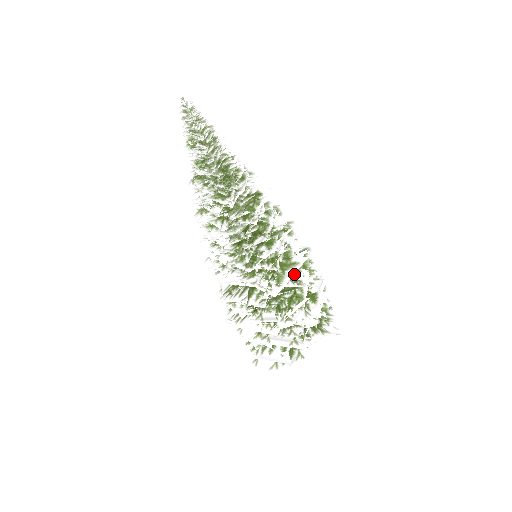
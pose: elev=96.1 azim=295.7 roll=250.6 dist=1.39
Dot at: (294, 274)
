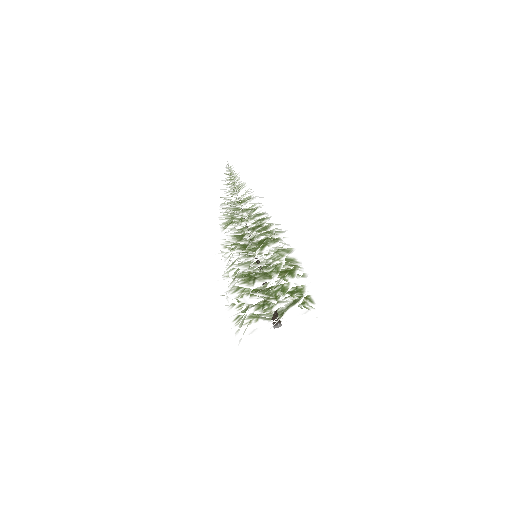
Dot at: occluded
